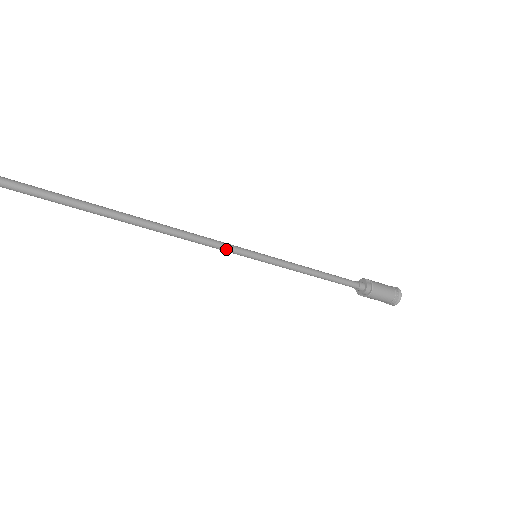
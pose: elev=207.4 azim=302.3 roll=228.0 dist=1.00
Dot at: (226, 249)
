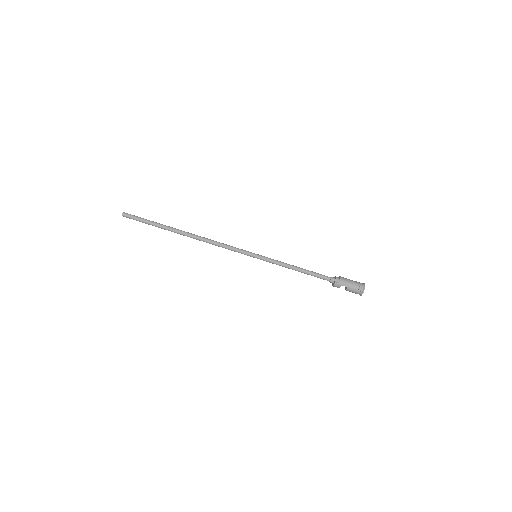
Dot at: (237, 248)
